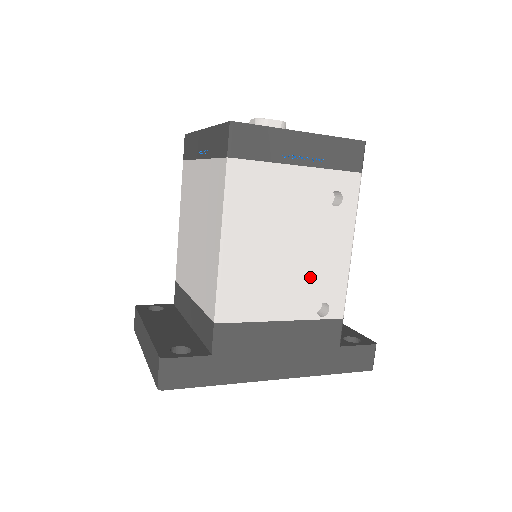
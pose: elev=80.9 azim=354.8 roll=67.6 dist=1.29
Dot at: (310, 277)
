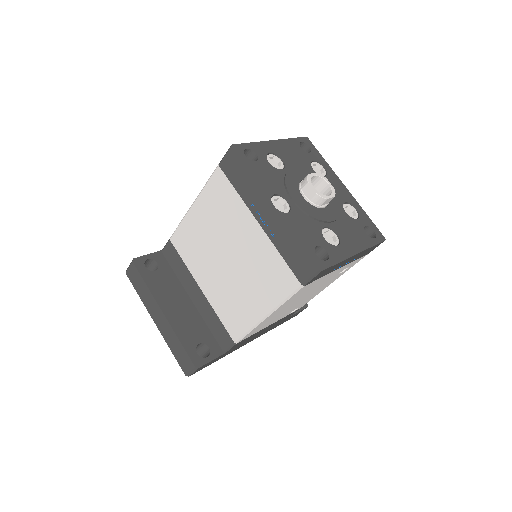
Dot at: occluded
